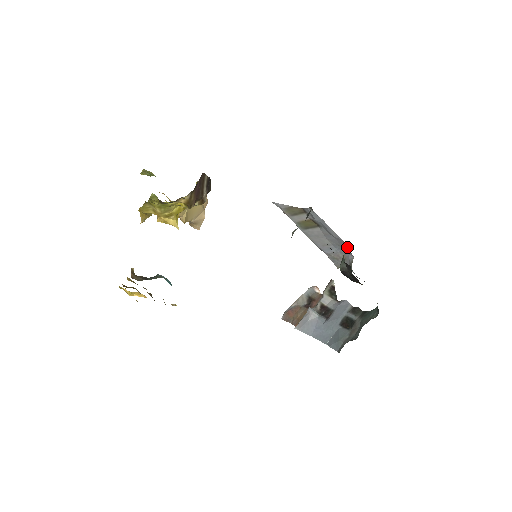
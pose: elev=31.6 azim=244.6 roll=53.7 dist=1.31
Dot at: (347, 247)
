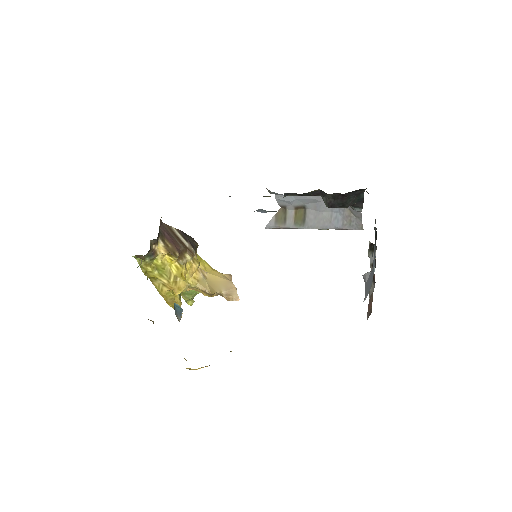
Dot at: occluded
